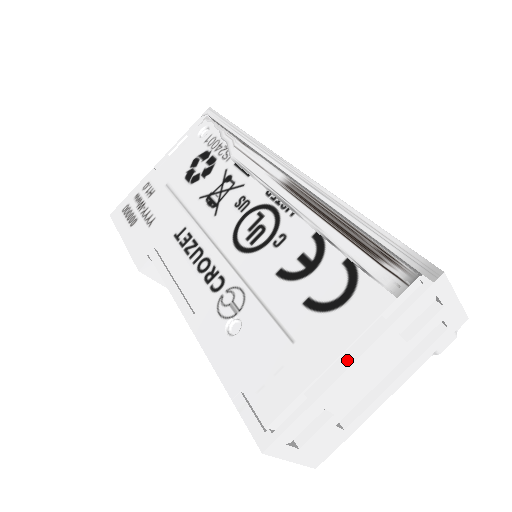
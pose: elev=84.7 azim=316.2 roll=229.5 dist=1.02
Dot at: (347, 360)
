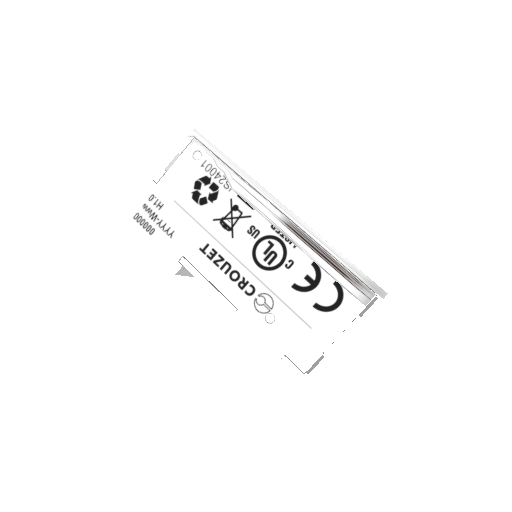
Dot at: (343, 338)
